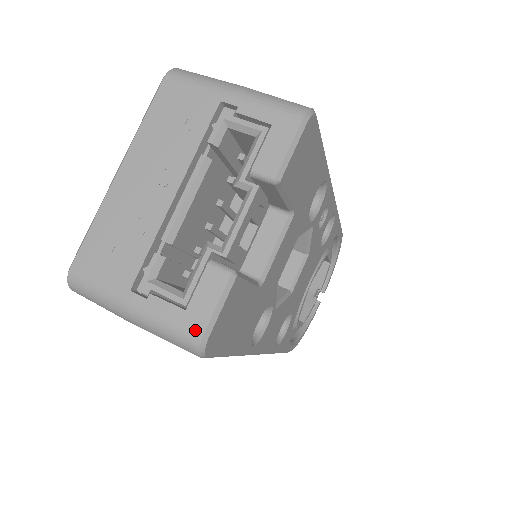
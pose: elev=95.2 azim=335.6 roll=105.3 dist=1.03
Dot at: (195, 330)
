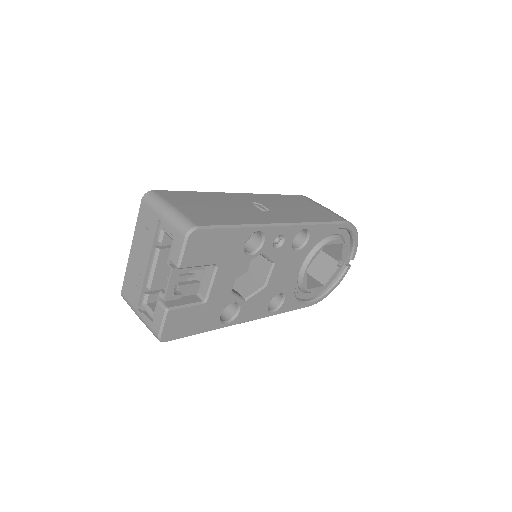
Dot at: (156, 332)
